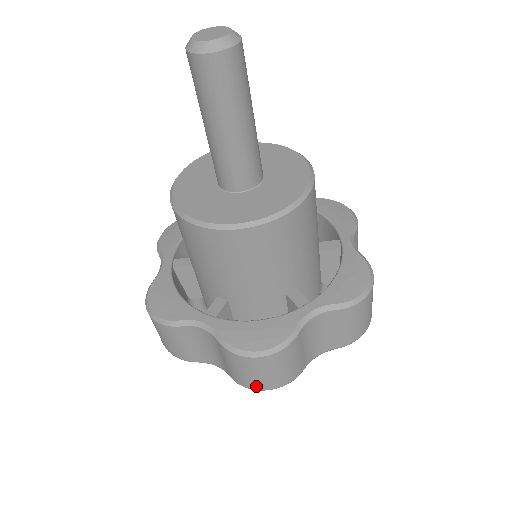
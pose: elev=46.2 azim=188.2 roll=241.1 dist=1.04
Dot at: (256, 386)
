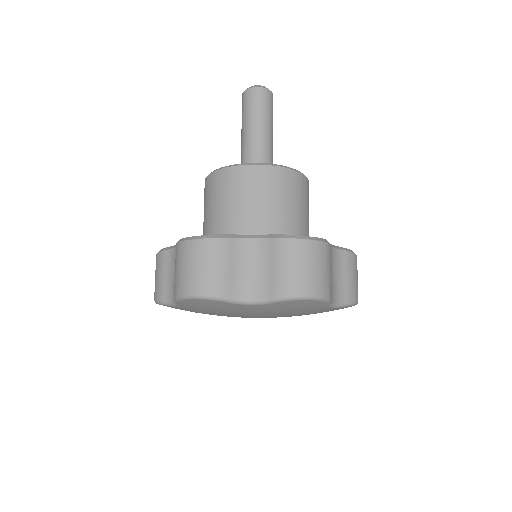
Dot at: (305, 288)
